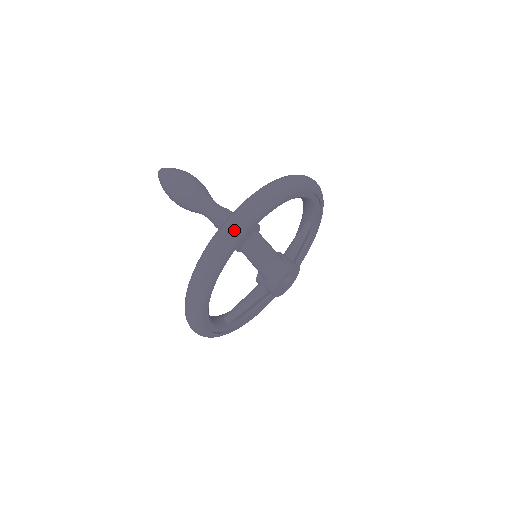
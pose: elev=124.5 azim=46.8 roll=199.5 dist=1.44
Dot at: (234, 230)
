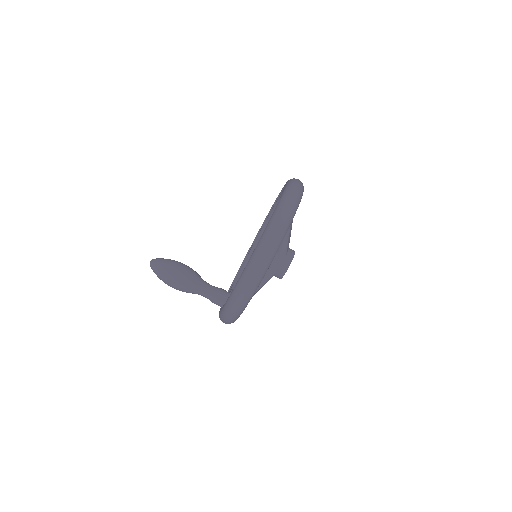
Dot at: (230, 323)
